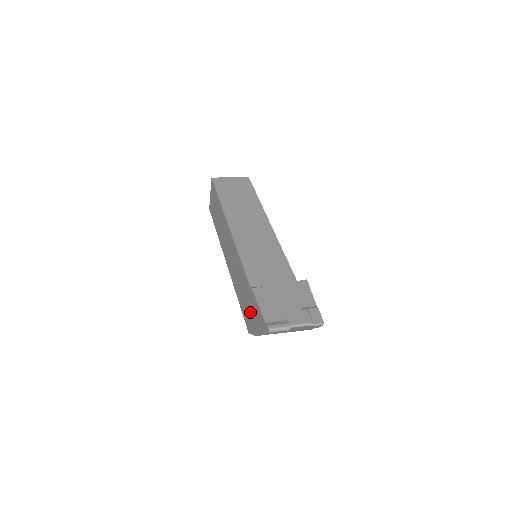
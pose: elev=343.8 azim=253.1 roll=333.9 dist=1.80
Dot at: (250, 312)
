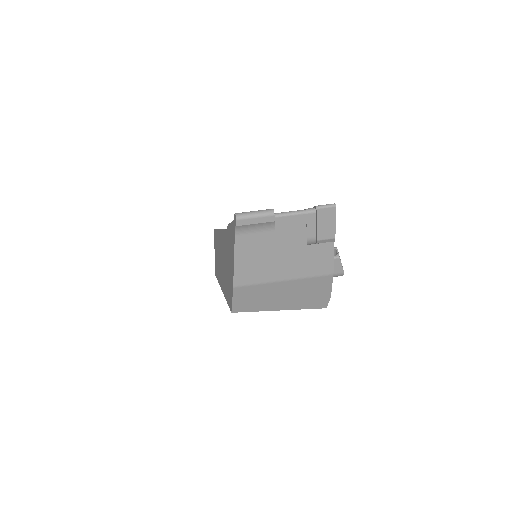
Dot at: (229, 268)
